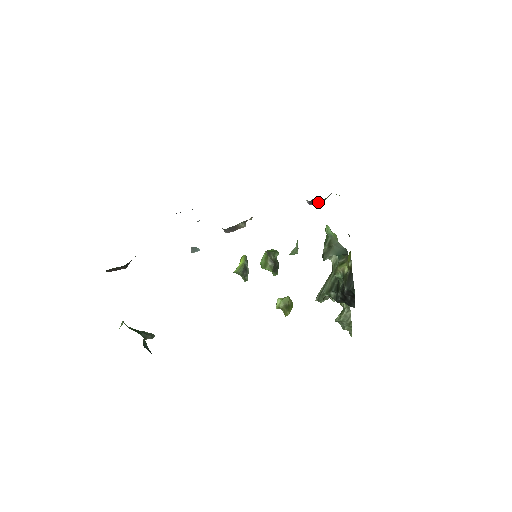
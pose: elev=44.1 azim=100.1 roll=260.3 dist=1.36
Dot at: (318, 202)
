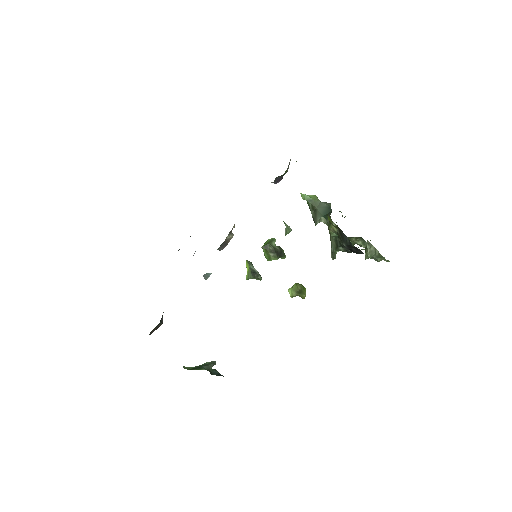
Dot at: (282, 177)
